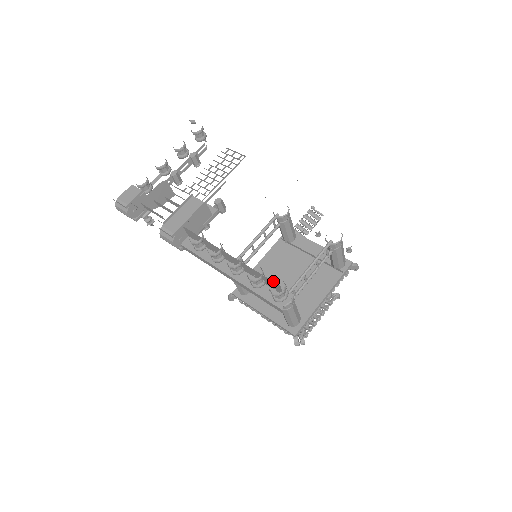
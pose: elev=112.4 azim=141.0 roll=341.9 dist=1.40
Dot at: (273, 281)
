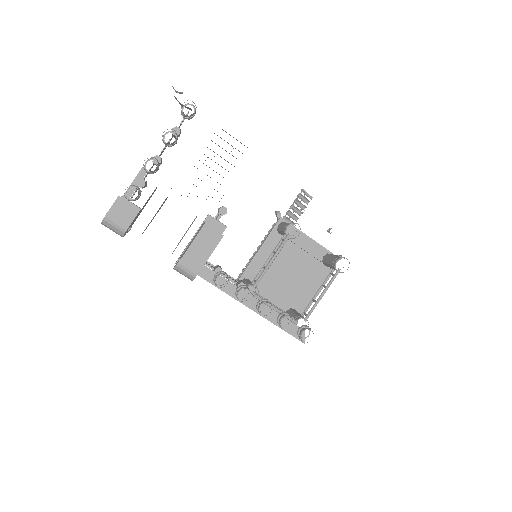
Dot at: (271, 277)
